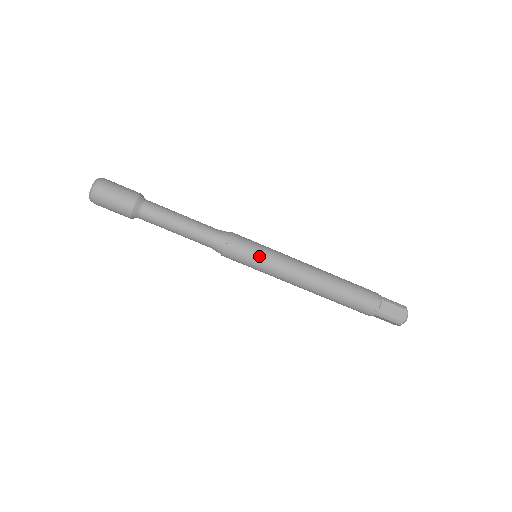
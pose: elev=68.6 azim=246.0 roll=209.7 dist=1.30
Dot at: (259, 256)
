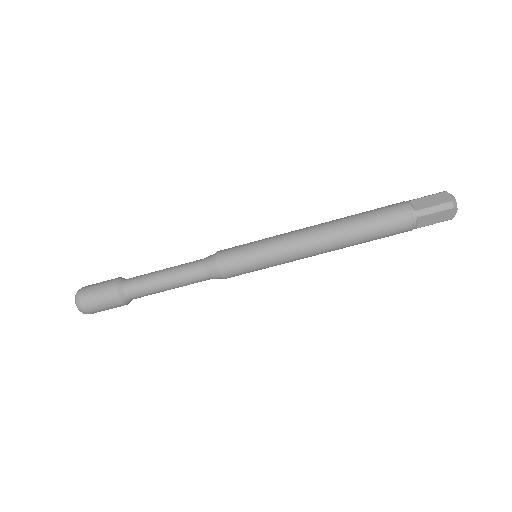
Dot at: (259, 267)
